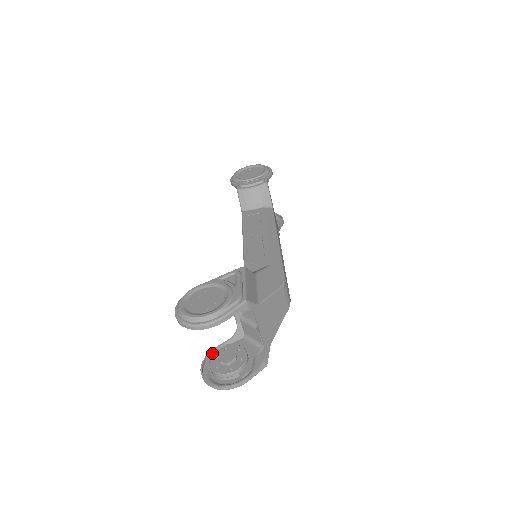
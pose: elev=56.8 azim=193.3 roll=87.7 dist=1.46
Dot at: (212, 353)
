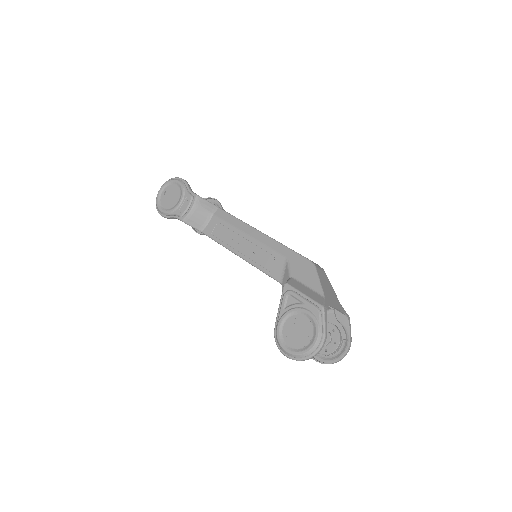
Dot at: occluded
